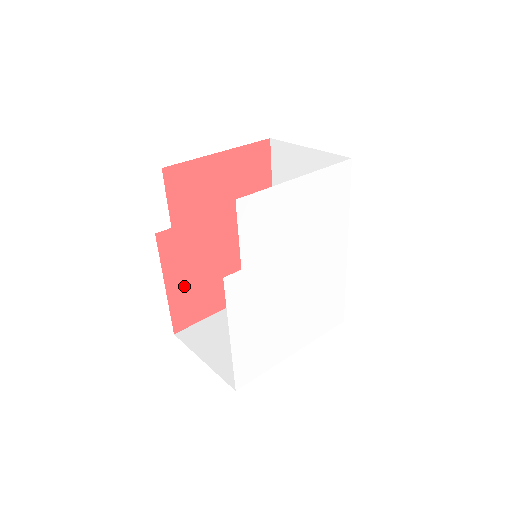
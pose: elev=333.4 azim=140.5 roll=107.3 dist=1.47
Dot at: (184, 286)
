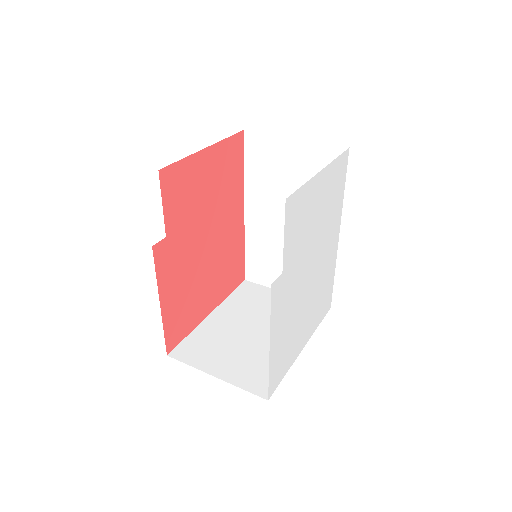
Dot at: (175, 300)
